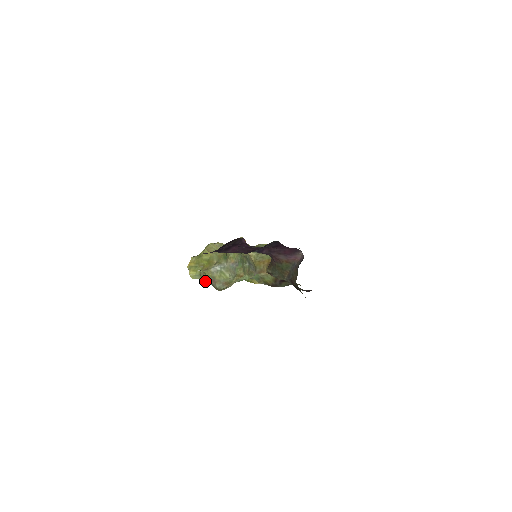
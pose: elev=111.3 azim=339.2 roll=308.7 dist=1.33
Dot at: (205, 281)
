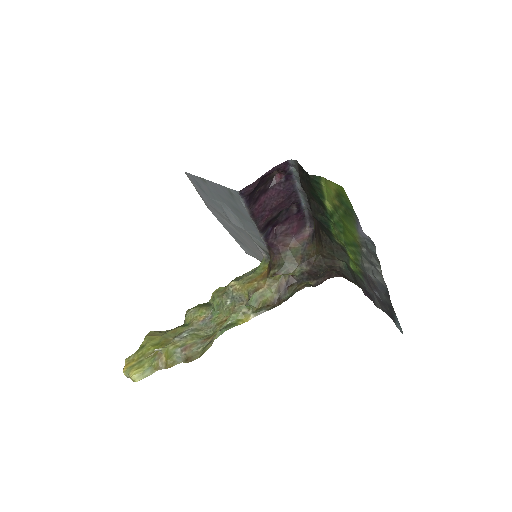
Dot at: (165, 367)
